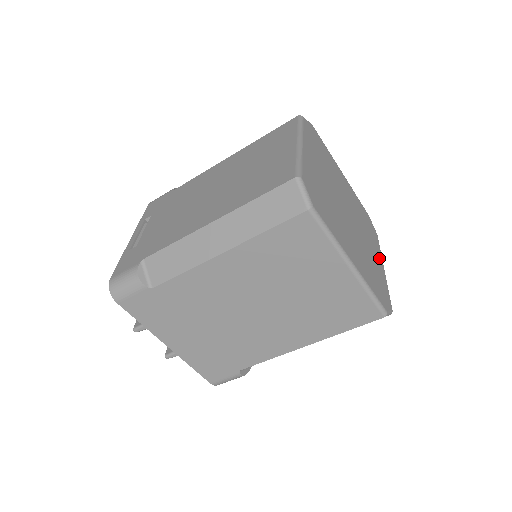
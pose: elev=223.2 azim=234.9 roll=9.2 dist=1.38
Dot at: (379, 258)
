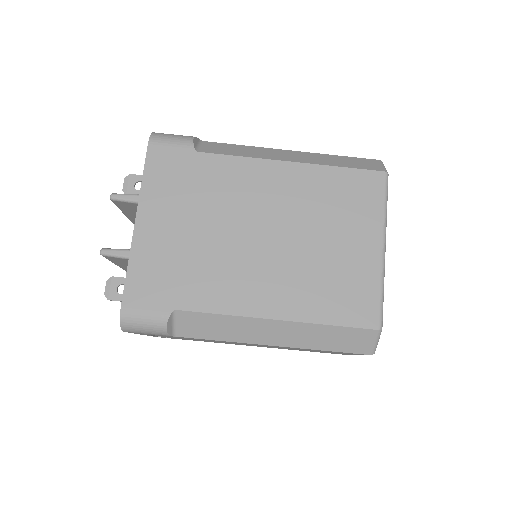
Dot at: occluded
